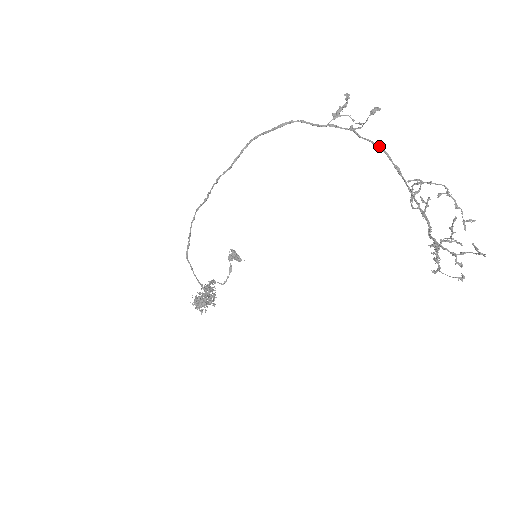
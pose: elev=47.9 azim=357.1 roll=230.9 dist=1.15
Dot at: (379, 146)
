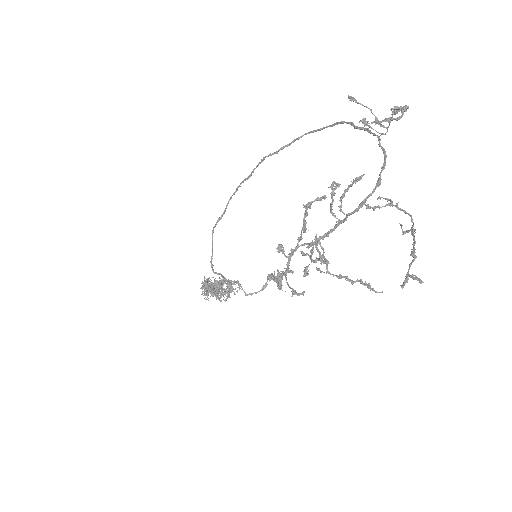
Dot at: (386, 156)
